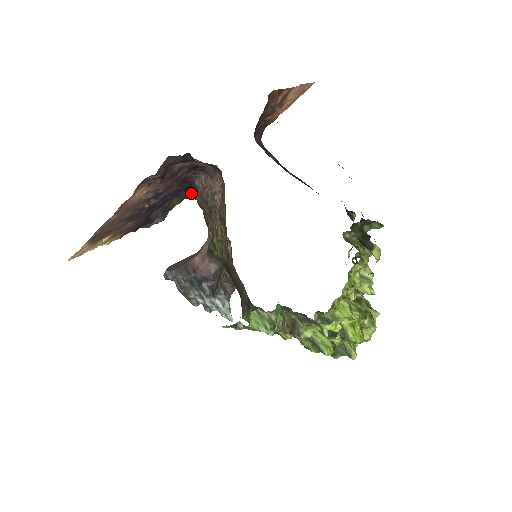
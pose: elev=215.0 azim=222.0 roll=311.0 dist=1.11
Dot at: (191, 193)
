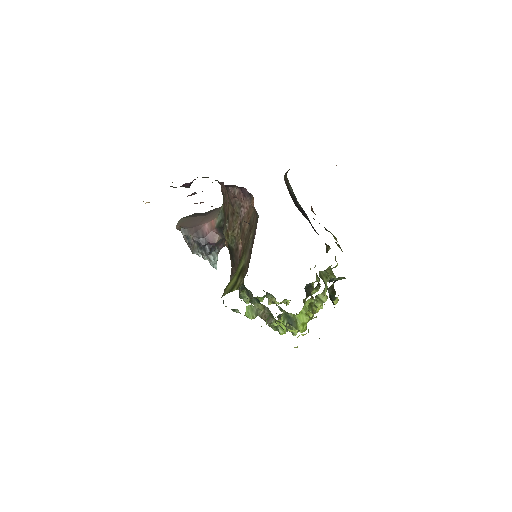
Dot at: (219, 182)
